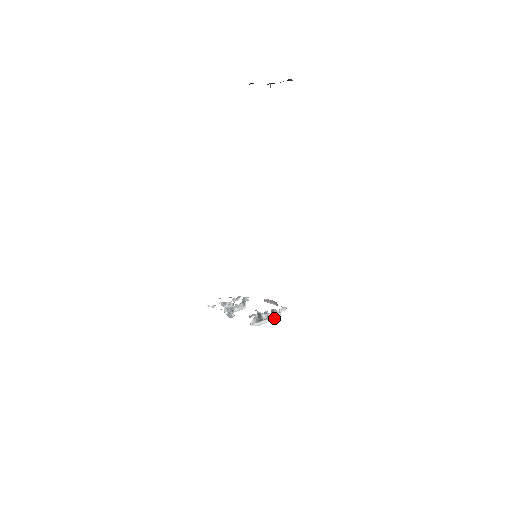
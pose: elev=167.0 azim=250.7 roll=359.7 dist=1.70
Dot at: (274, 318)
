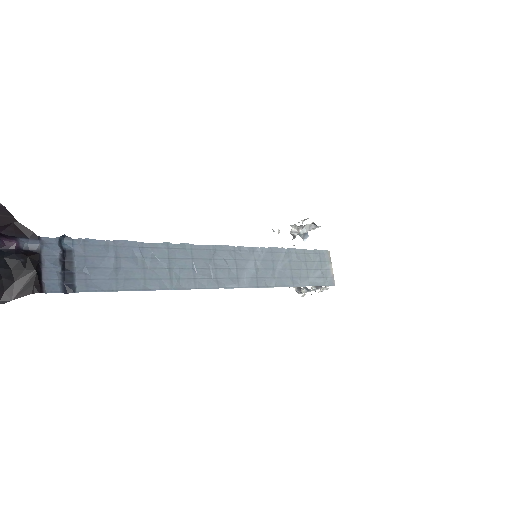
Dot at: occluded
